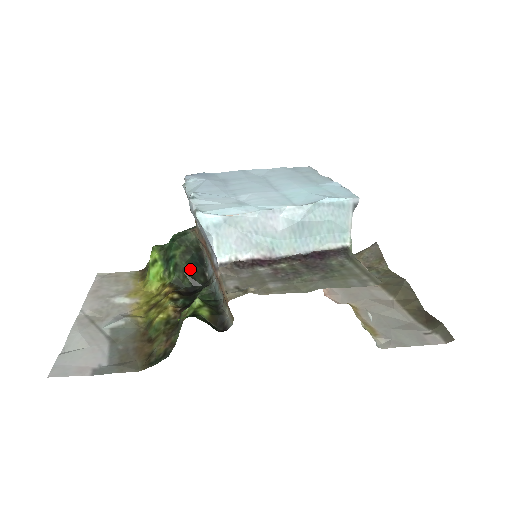
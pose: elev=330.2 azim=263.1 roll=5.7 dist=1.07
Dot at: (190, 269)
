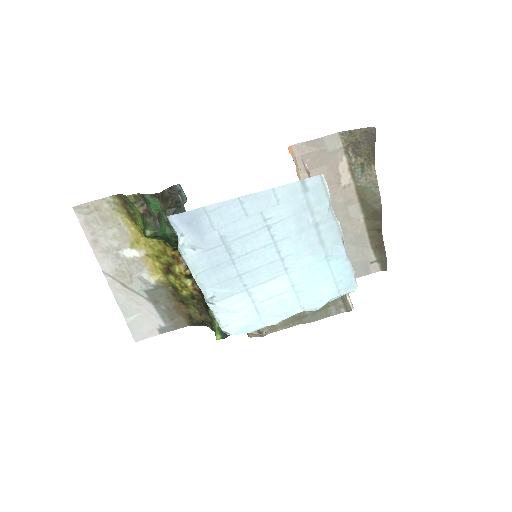
Dot at: occluded
